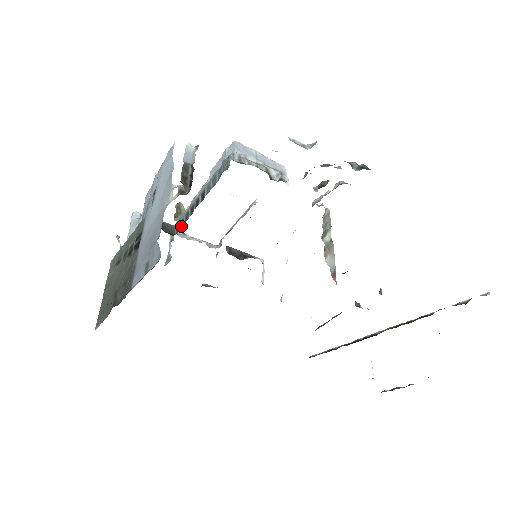
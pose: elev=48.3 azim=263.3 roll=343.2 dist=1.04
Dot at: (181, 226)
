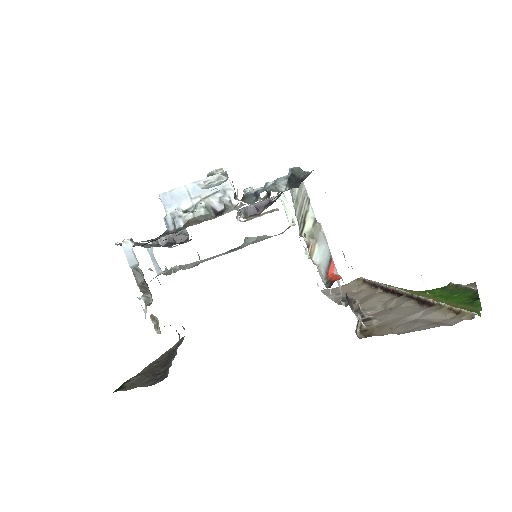
Dot at: occluded
